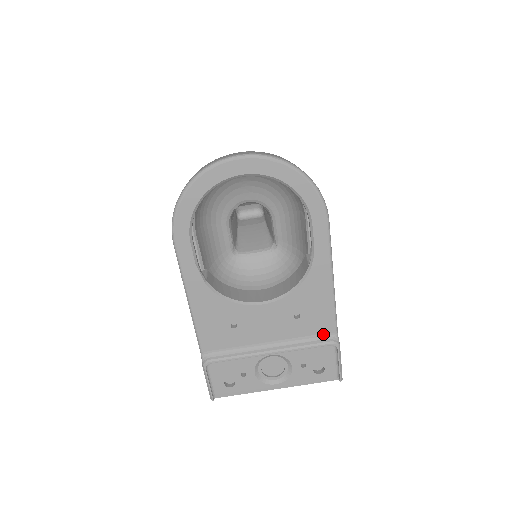
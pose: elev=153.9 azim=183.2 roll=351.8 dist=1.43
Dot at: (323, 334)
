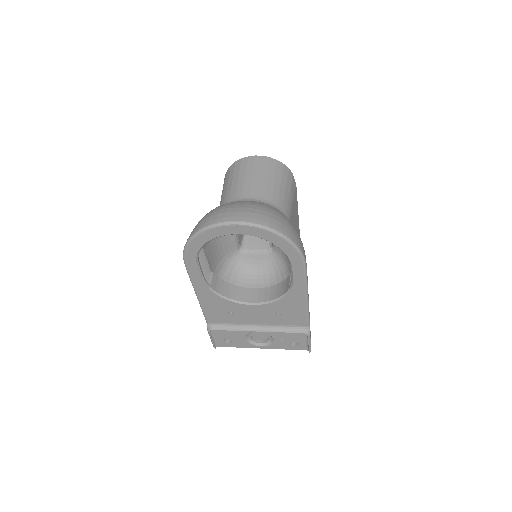
Dot at: (298, 326)
